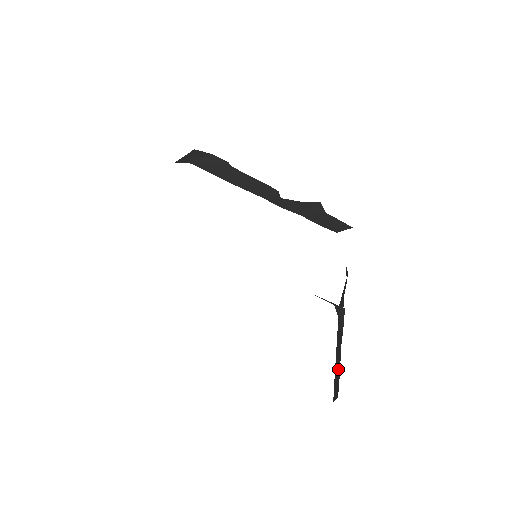
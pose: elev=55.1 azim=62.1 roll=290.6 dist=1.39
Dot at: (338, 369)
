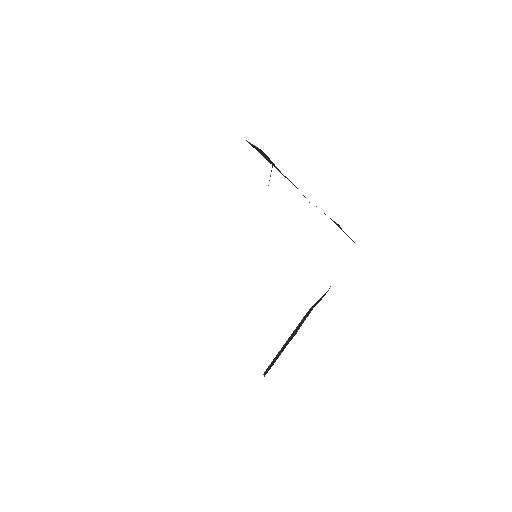
Dot at: (277, 357)
